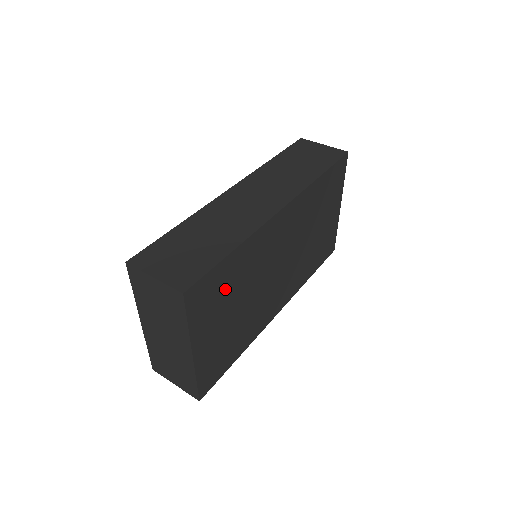
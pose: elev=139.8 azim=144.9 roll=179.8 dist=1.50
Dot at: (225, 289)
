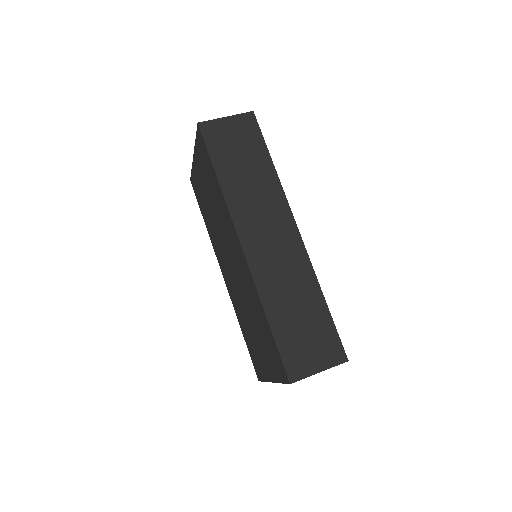
Dot at: occluded
